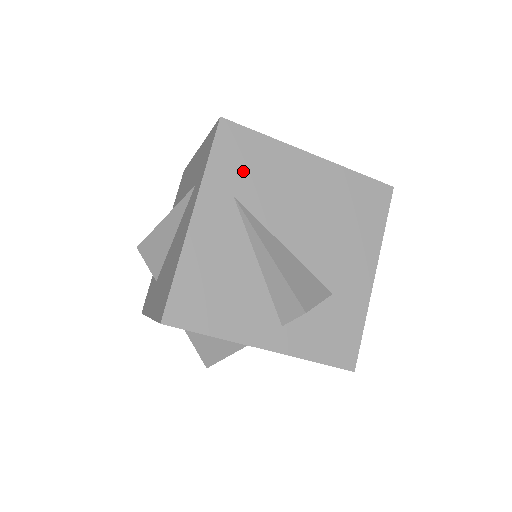
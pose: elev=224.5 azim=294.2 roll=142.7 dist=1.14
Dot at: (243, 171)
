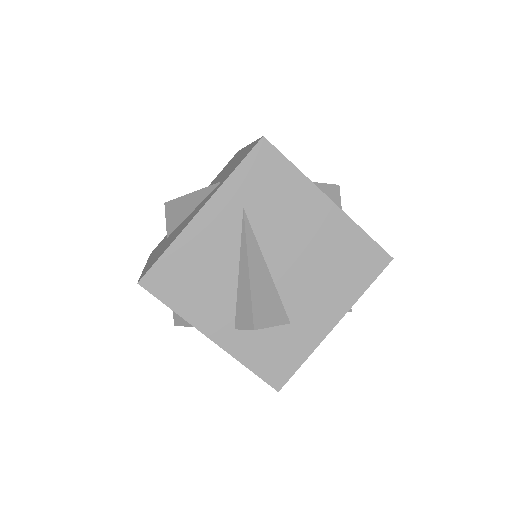
Dot at: (261, 190)
